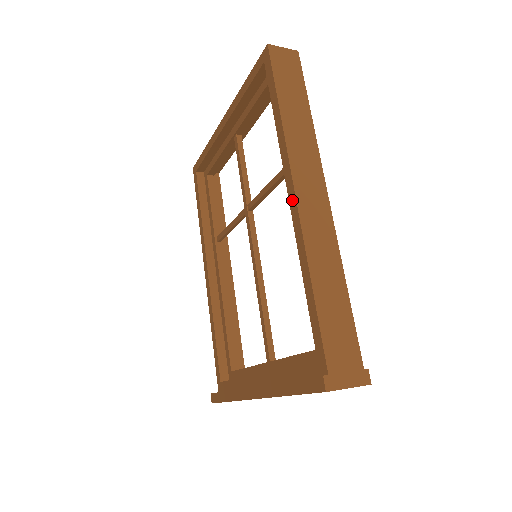
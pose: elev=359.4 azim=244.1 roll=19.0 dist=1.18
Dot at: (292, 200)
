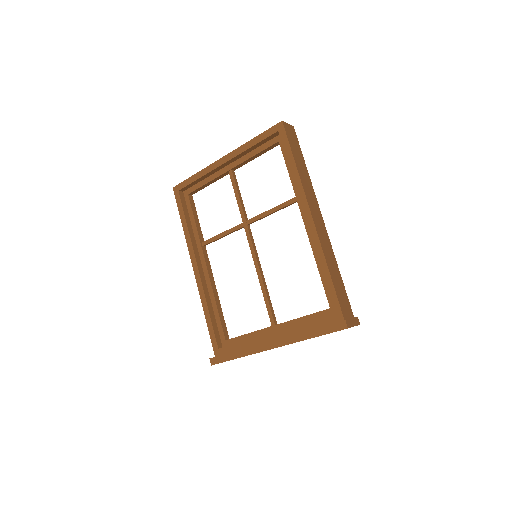
Dot at: (310, 221)
